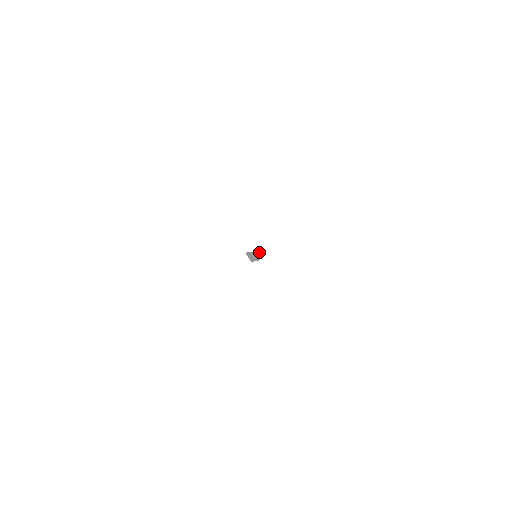
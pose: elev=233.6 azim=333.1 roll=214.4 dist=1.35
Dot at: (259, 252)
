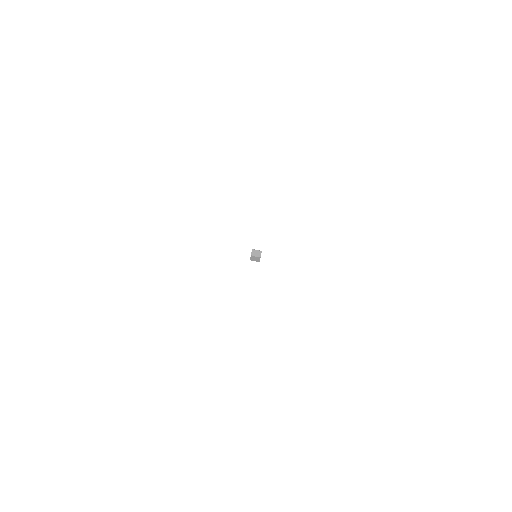
Dot at: (256, 252)
